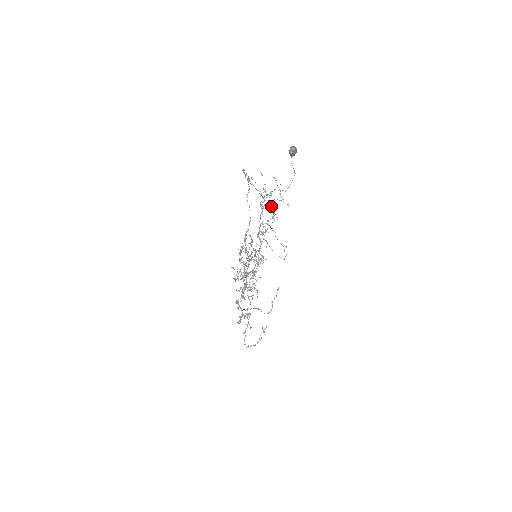
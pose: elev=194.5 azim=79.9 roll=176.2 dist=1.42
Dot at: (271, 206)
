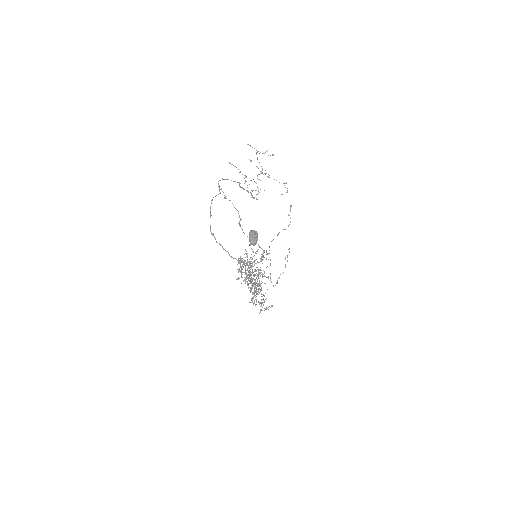
Dot at: occluded
